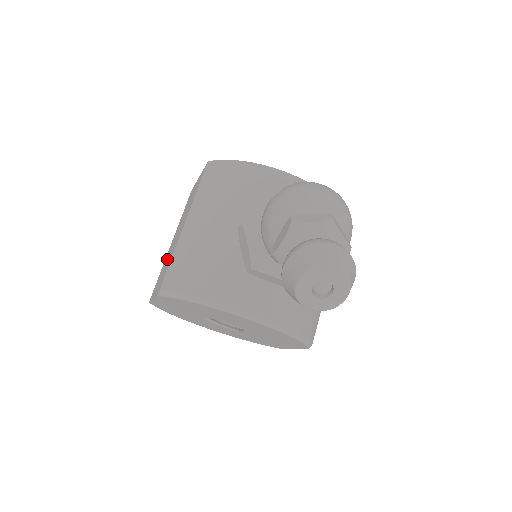
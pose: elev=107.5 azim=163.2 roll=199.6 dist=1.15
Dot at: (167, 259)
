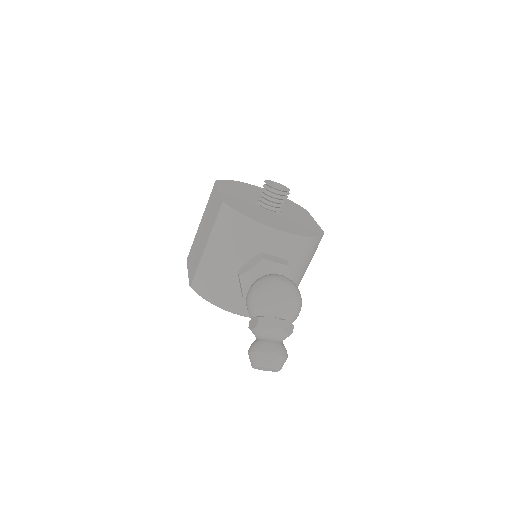
Dot at: (197, 246)
